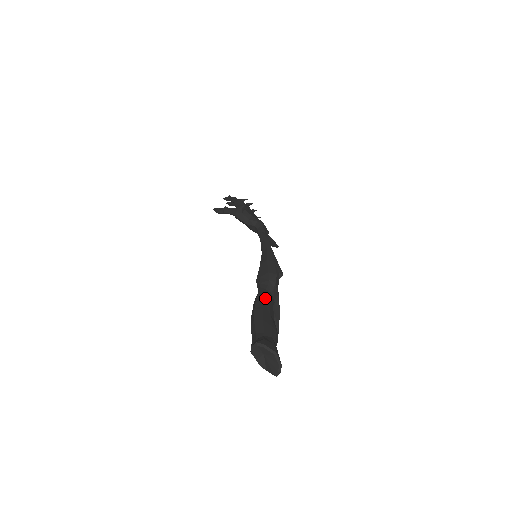
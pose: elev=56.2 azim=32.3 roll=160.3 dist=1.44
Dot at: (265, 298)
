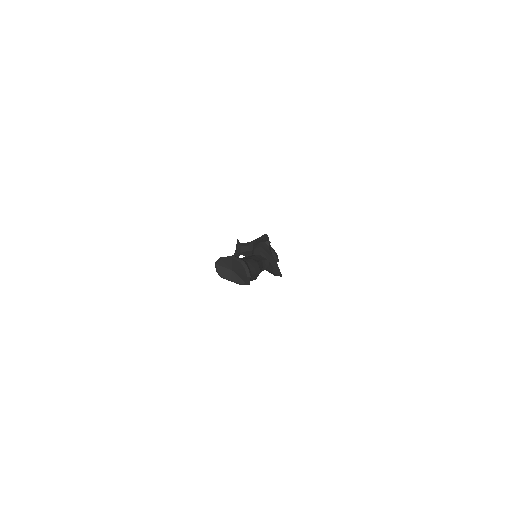
Dot at: occluded
